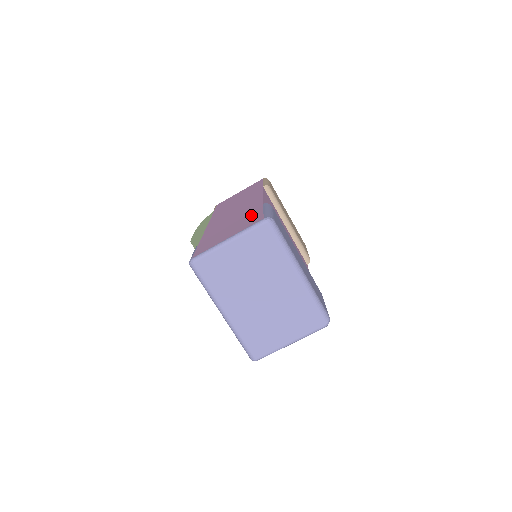
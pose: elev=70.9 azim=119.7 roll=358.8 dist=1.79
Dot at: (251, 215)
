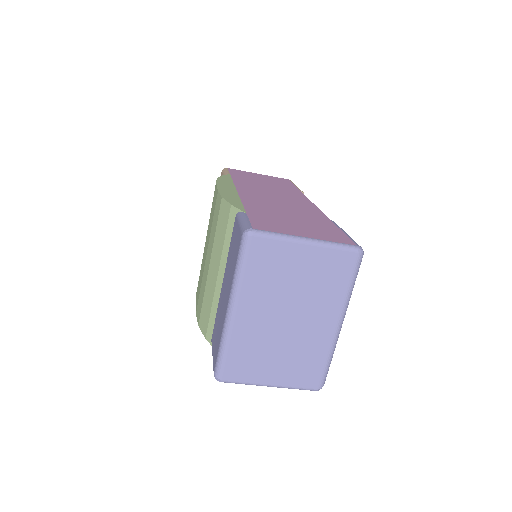
Dot at: (323, 225)
